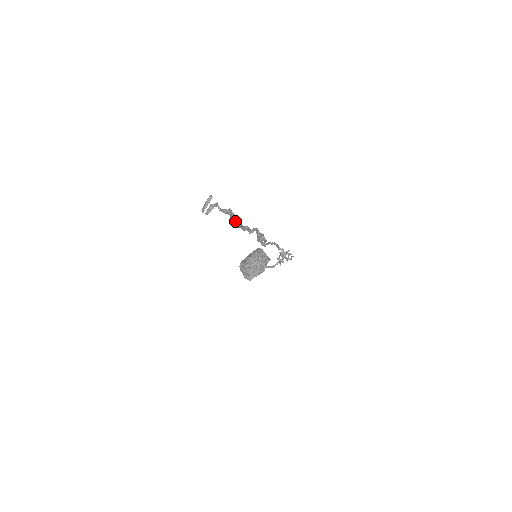
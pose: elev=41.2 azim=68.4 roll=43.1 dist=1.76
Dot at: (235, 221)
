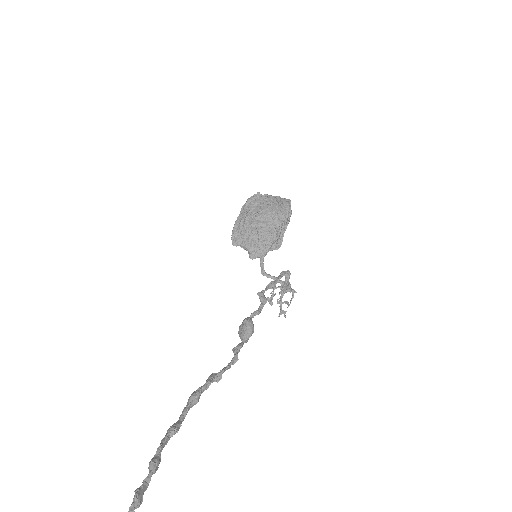
Dot at: (155, 461)
